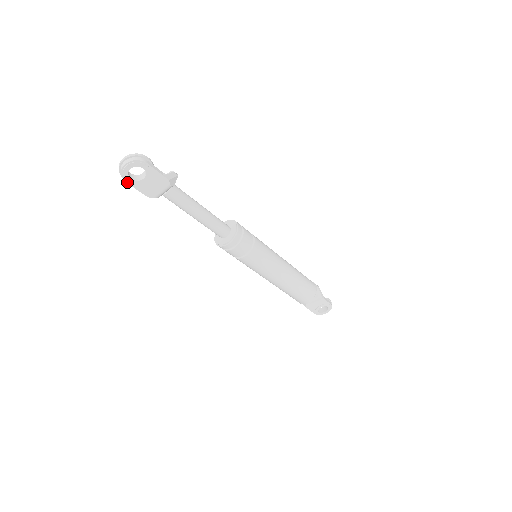
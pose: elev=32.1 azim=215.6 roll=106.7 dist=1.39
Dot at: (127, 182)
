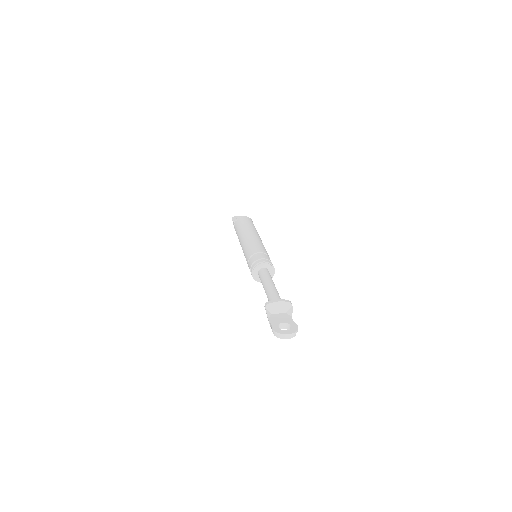
Dot at: (273, 333)
